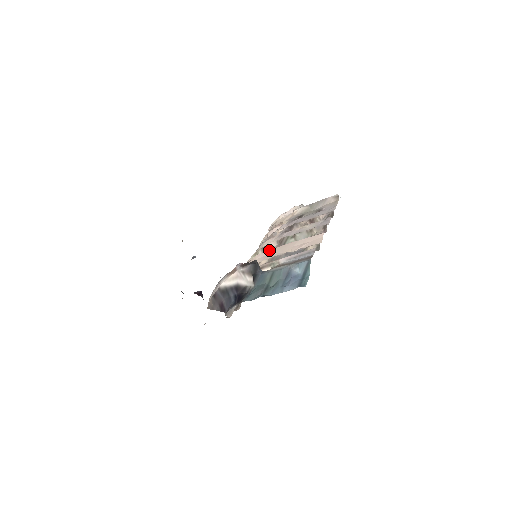
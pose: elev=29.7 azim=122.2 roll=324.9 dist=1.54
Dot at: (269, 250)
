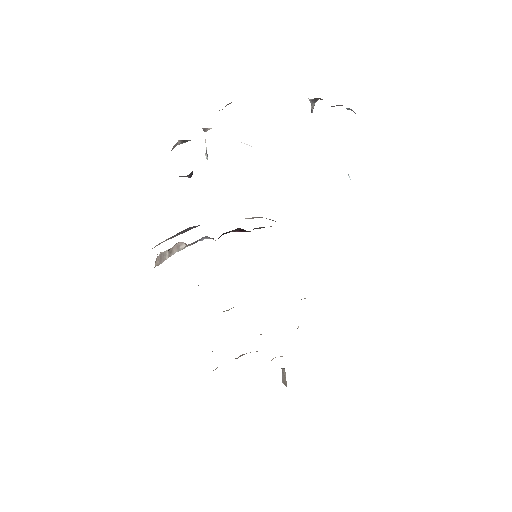
Dot at: occluded
